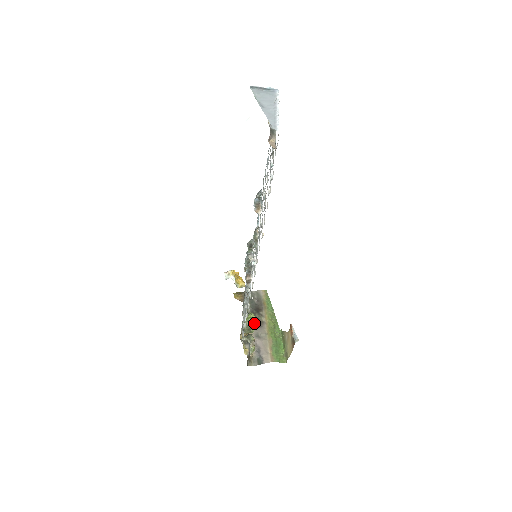
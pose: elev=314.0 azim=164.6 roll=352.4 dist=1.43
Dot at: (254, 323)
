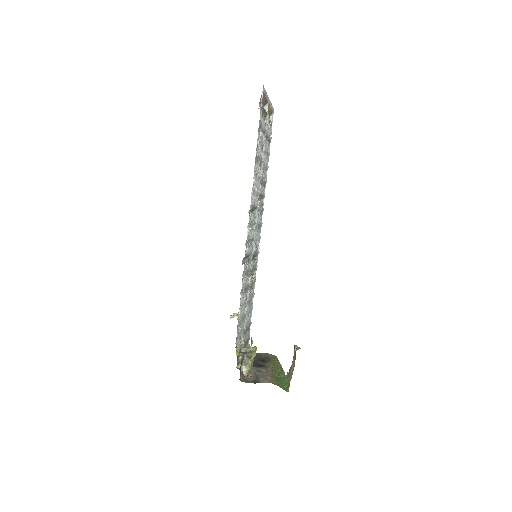
Dot at: (254, 348)
